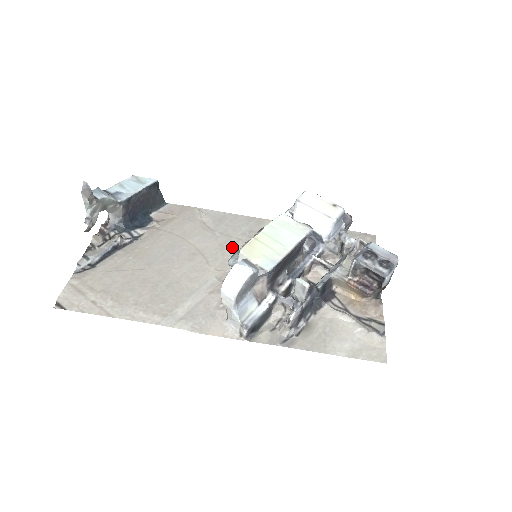
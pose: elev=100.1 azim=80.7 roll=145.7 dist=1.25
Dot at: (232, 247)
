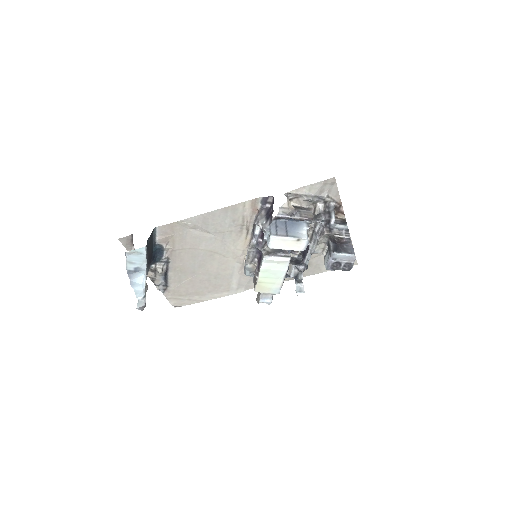
Dot at: (231, 239)
